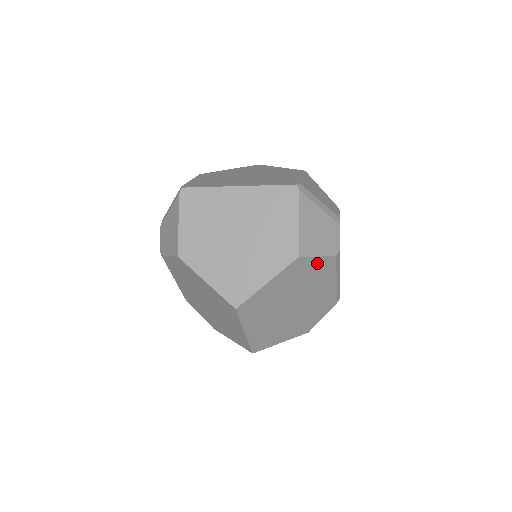
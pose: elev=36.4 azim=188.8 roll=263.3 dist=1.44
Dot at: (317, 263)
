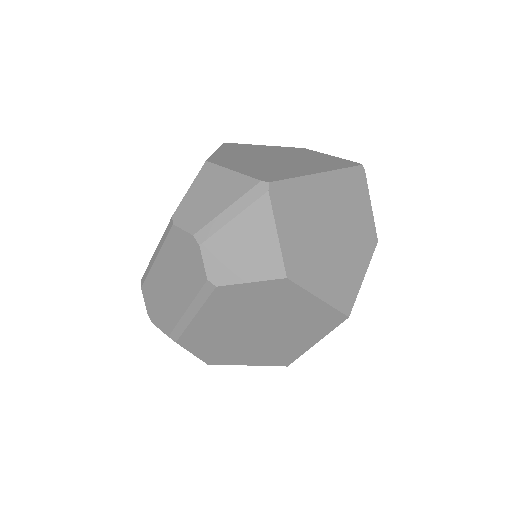
Dot at: occluded
